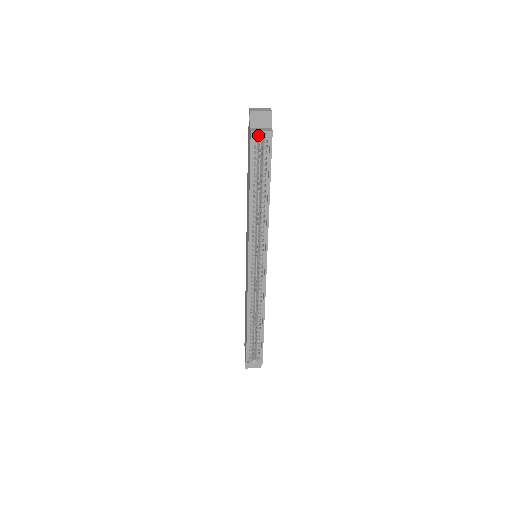
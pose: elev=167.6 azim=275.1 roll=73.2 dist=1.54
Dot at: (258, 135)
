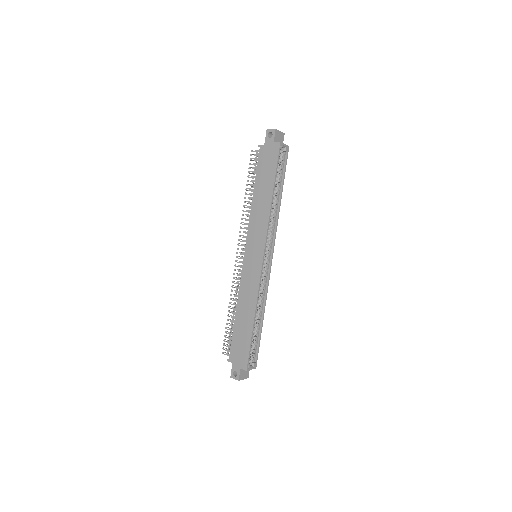
Dot at: (282, 147)
